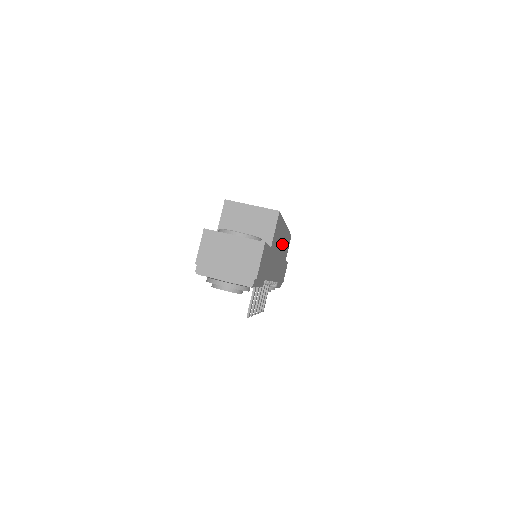
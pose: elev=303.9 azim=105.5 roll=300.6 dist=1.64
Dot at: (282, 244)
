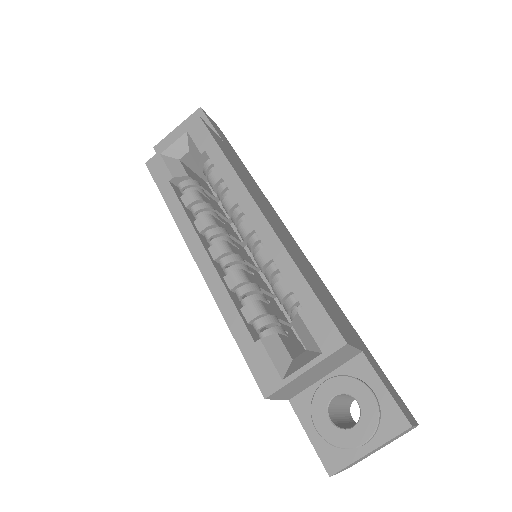
Dot at: (272, 221)
